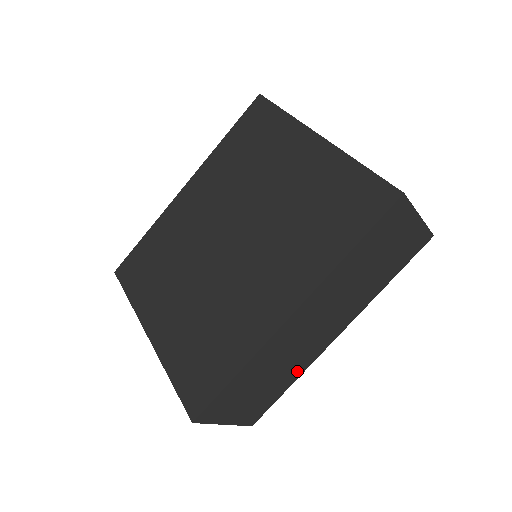
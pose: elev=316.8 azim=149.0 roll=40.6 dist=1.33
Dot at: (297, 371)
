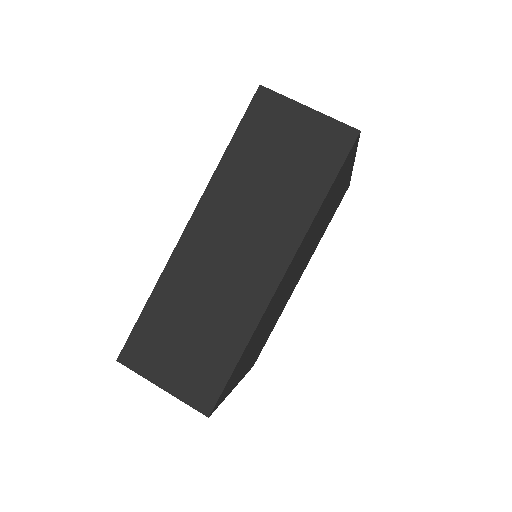
Dot at: (241, 326)
